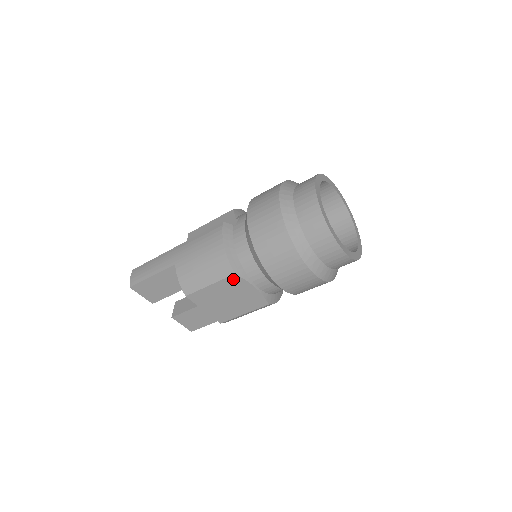
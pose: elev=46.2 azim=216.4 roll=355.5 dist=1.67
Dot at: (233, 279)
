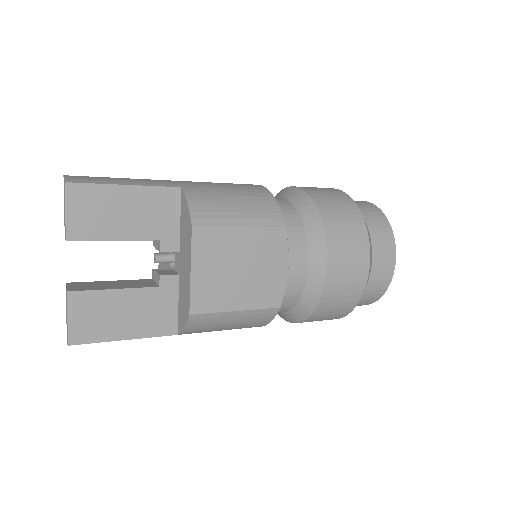
Dot at: (276, 234)
